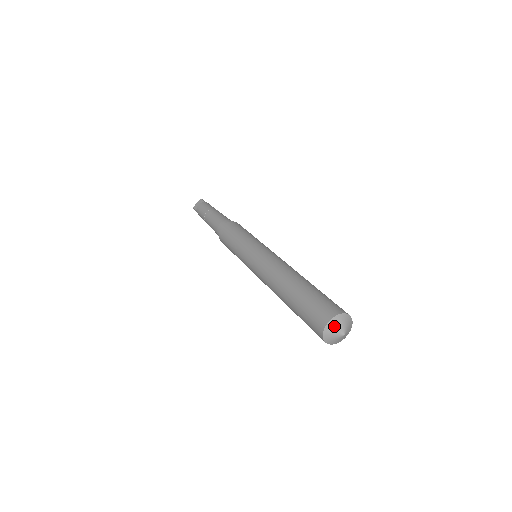
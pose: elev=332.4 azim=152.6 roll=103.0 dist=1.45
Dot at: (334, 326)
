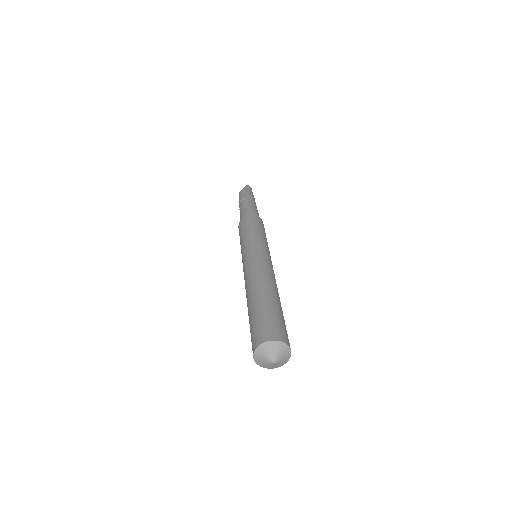
Dot at: (263, 352)
